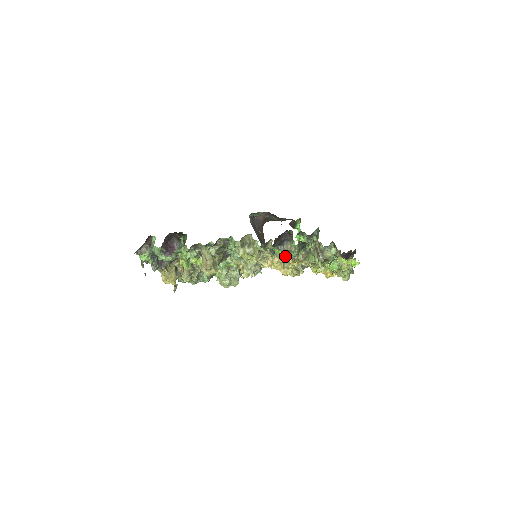
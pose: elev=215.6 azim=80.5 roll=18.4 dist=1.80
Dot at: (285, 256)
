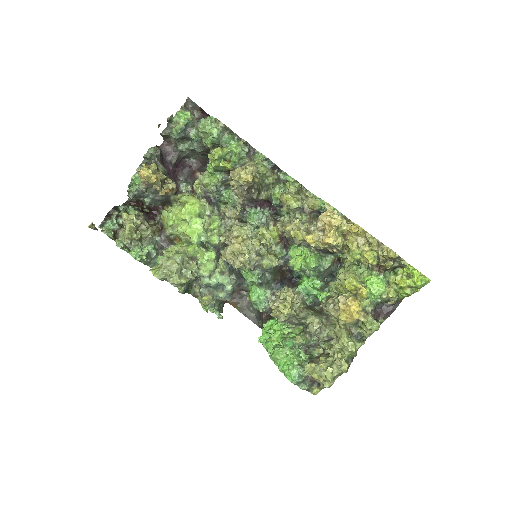
Dot at: (346, 222)
